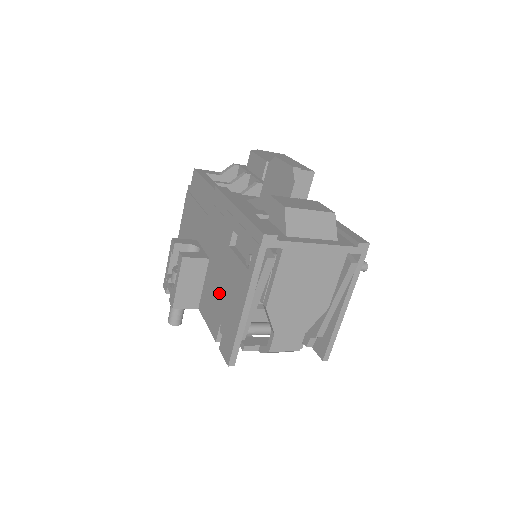
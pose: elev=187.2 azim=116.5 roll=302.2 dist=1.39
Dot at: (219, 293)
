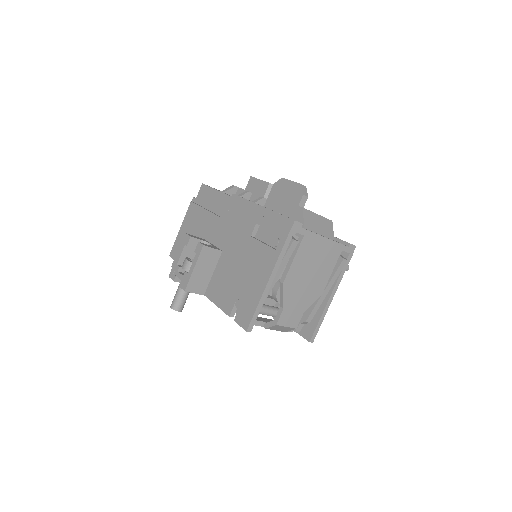
Dot at: (236, 275)
